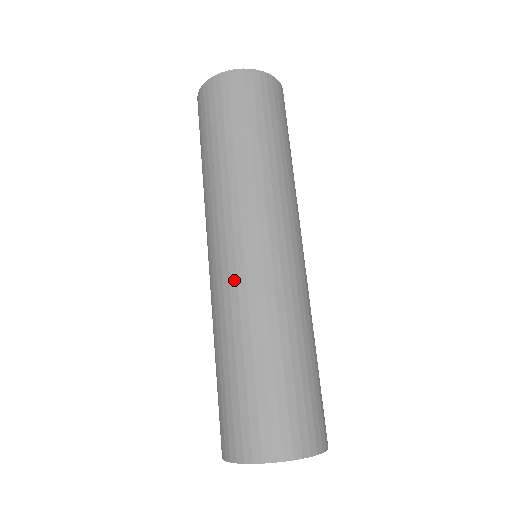
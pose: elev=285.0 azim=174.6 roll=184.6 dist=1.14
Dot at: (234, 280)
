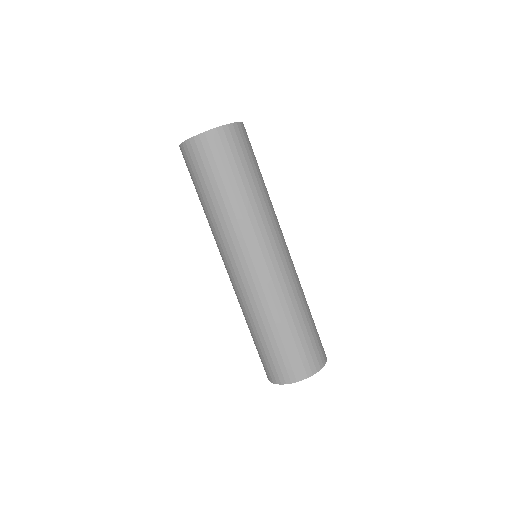
Dot at: (233, 288)
